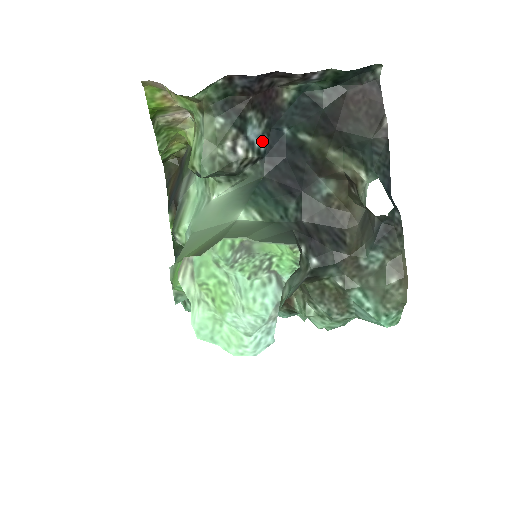
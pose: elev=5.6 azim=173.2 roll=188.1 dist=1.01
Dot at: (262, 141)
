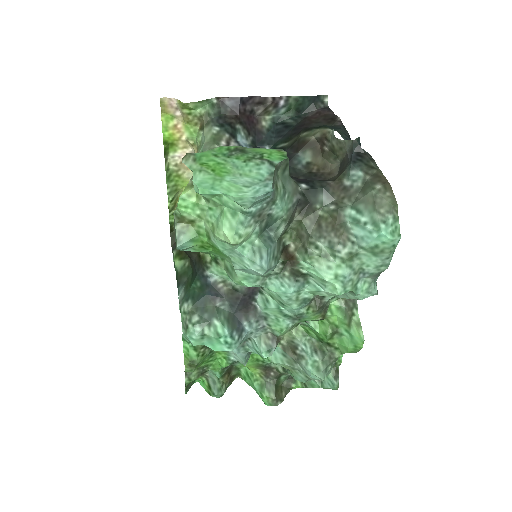
Dot at: occluded
